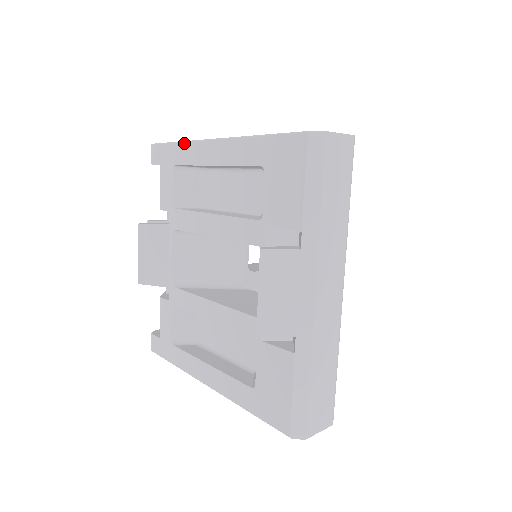
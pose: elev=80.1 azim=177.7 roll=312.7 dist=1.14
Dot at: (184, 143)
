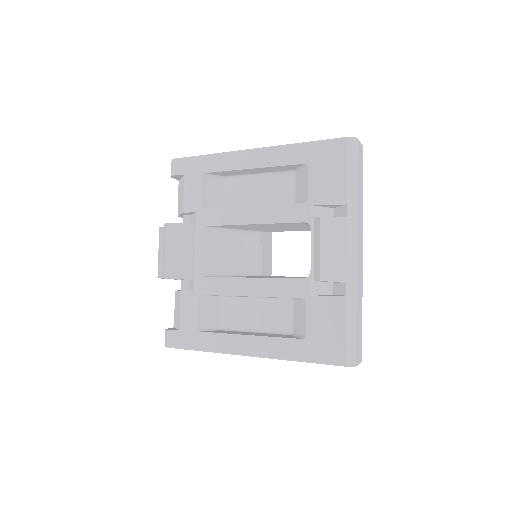
Dot at: (217, 154)
